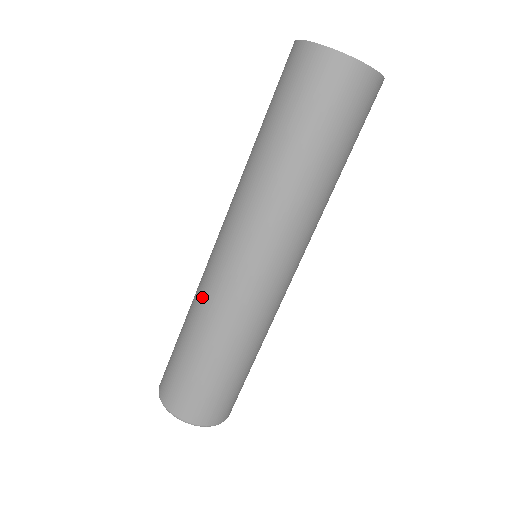
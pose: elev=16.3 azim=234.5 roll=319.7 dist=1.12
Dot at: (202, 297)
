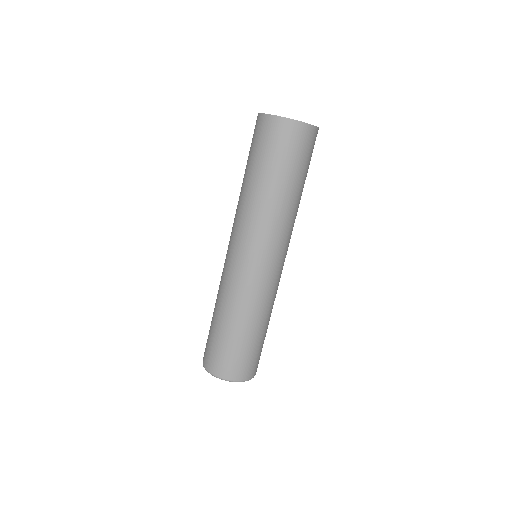
Dot at: (220, 284)
